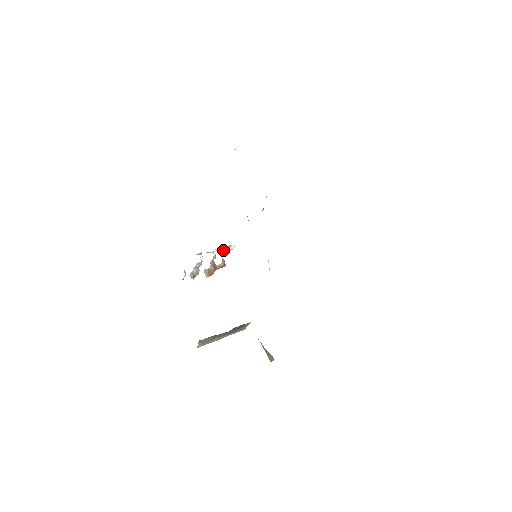
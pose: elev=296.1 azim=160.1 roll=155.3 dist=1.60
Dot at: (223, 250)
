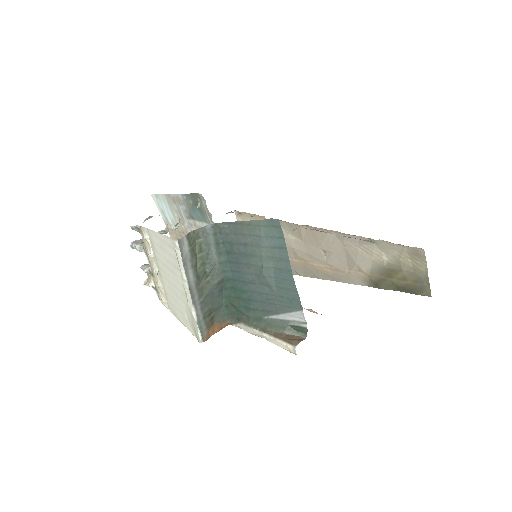
Dot at: occluded
